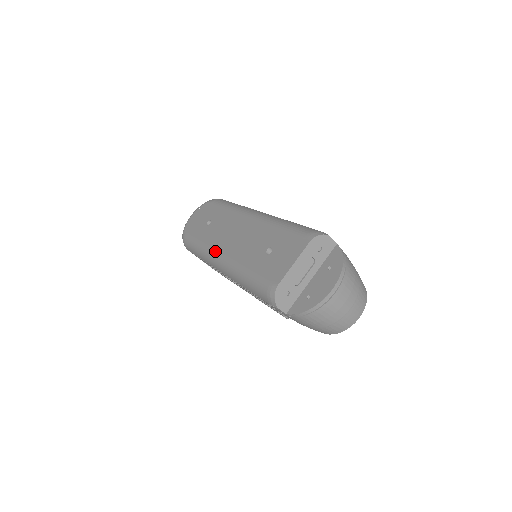
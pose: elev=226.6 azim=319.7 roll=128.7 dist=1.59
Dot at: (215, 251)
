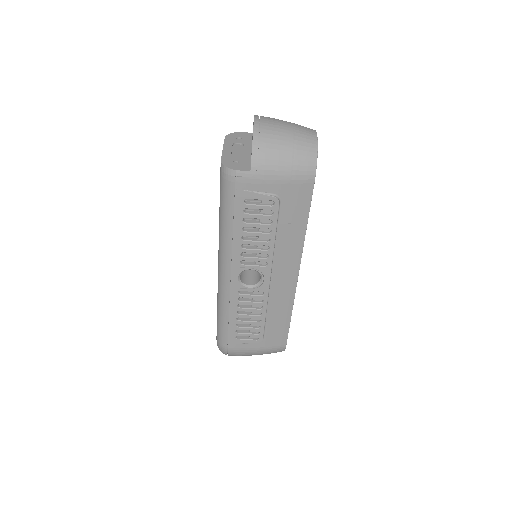
Dot at: occluded
